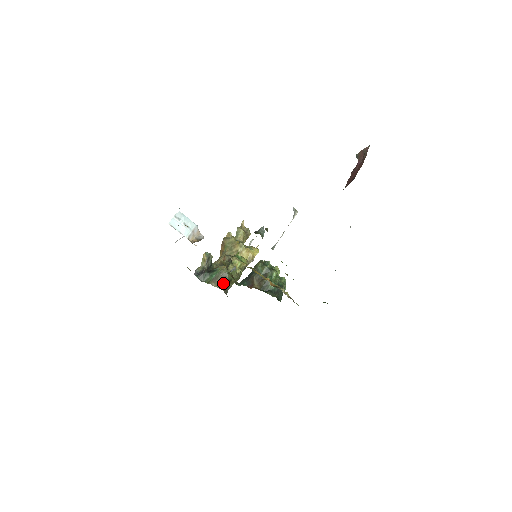
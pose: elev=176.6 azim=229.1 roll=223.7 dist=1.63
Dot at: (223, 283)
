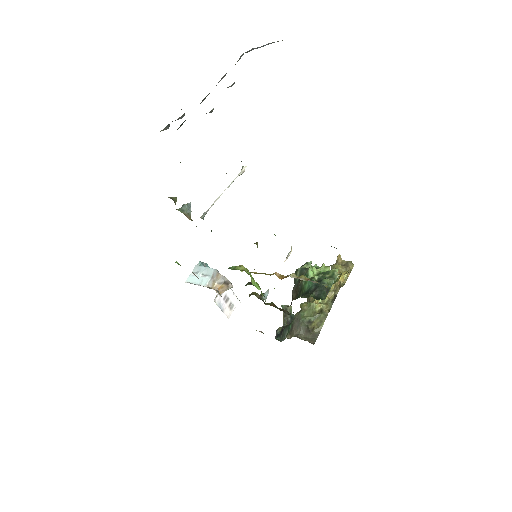
Dot at: (298, 329)
